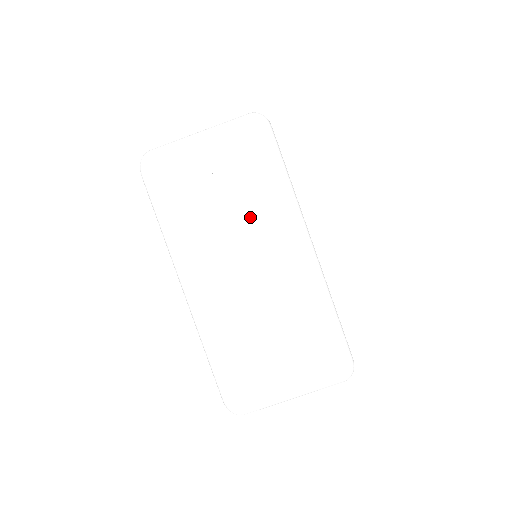
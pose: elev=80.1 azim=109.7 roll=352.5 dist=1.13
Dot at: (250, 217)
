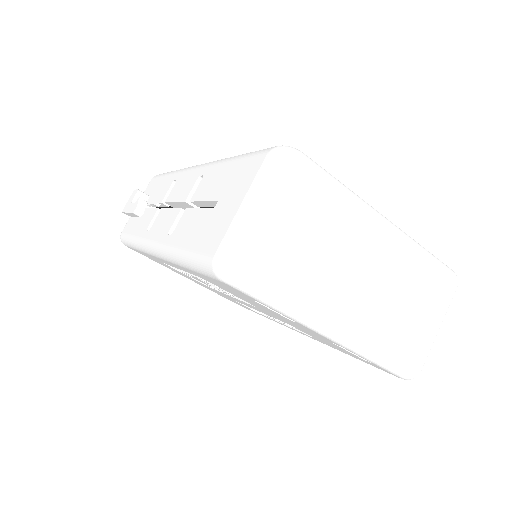
Dot at: (344, 239)
